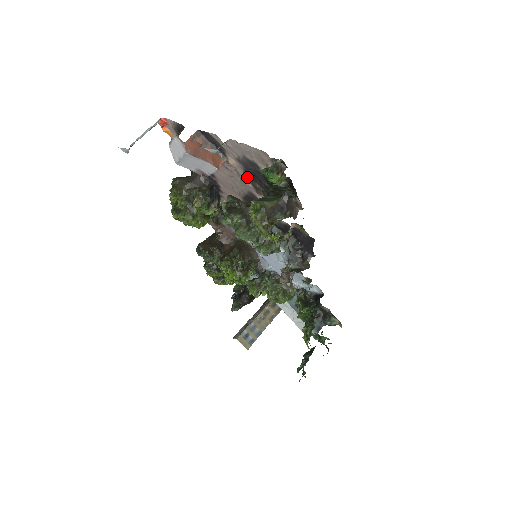
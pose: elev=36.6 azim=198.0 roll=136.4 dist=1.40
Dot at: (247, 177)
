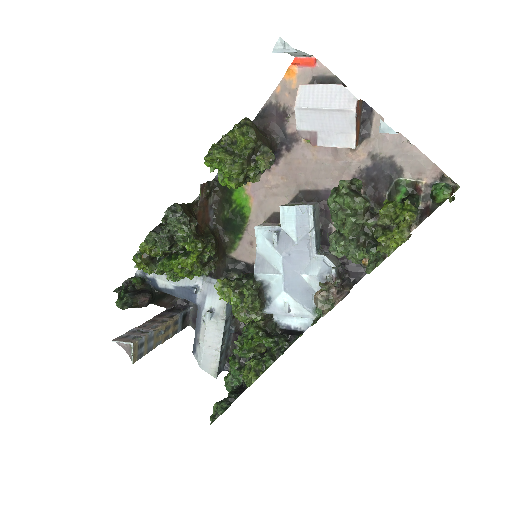
Dot at: (355, 175)
